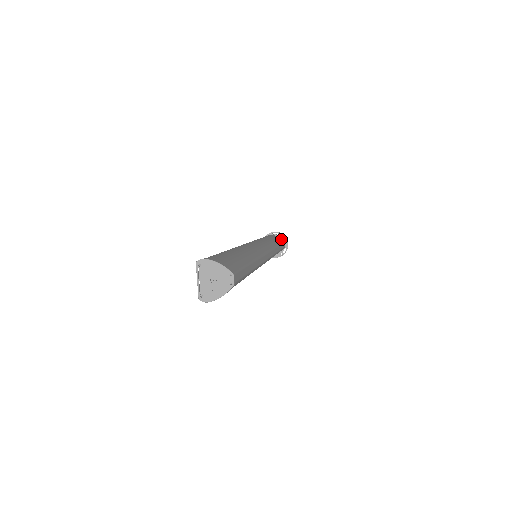
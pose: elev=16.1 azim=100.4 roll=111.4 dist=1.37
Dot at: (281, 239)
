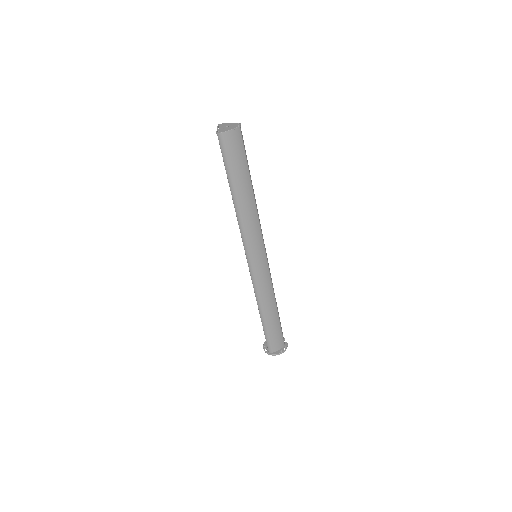
Dot at: occluded
